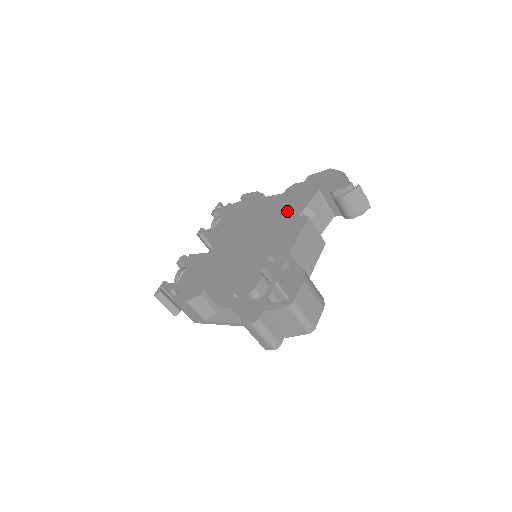
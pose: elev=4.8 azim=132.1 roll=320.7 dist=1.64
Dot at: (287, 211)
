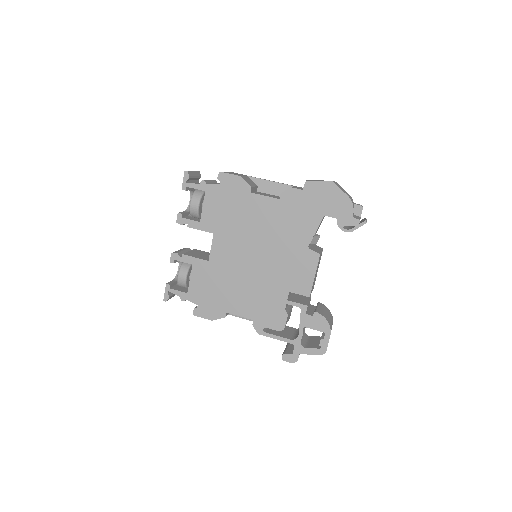
Dot at: (292, 235)
